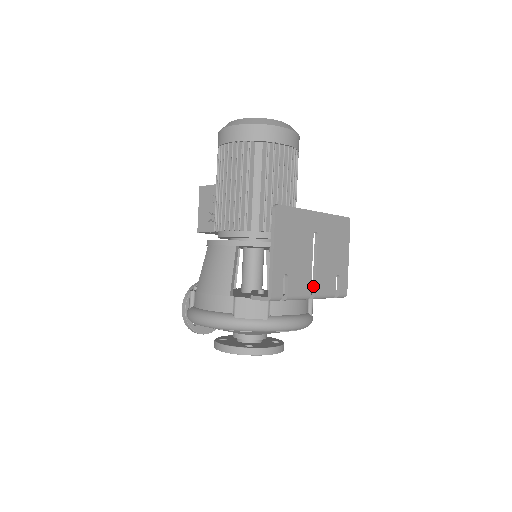
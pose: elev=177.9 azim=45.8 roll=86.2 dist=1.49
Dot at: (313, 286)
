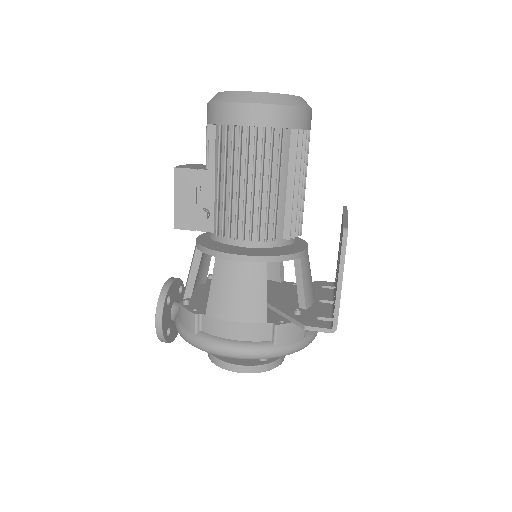
Dot at: occluded
